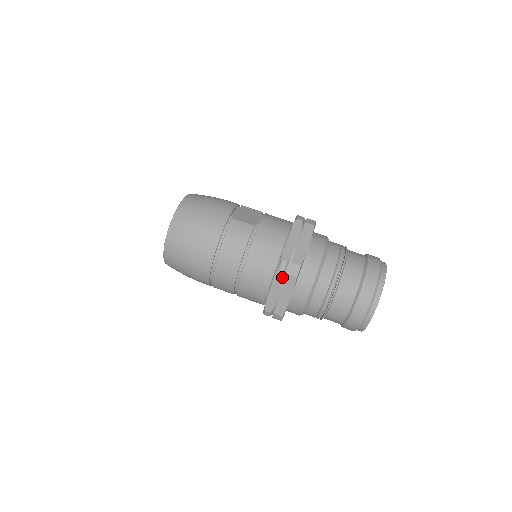
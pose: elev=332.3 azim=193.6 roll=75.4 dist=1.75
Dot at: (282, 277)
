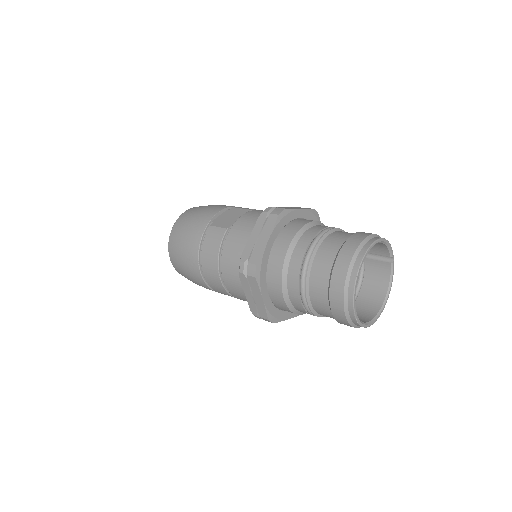
Dot at: (245, 279)
